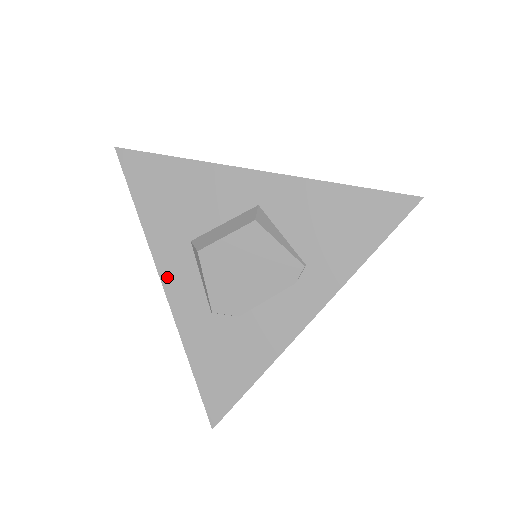
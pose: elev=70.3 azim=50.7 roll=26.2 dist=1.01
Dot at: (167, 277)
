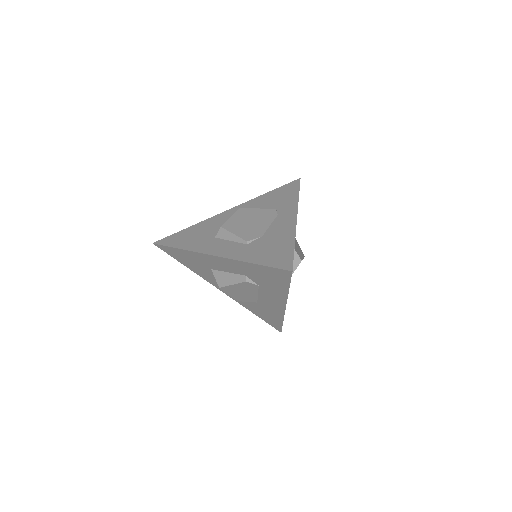
Dot at: (212, 252)
